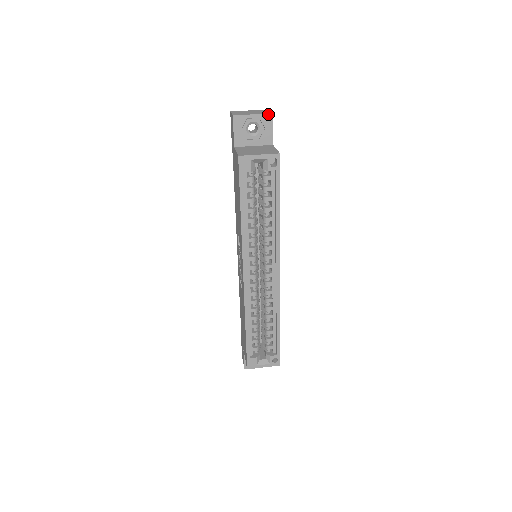
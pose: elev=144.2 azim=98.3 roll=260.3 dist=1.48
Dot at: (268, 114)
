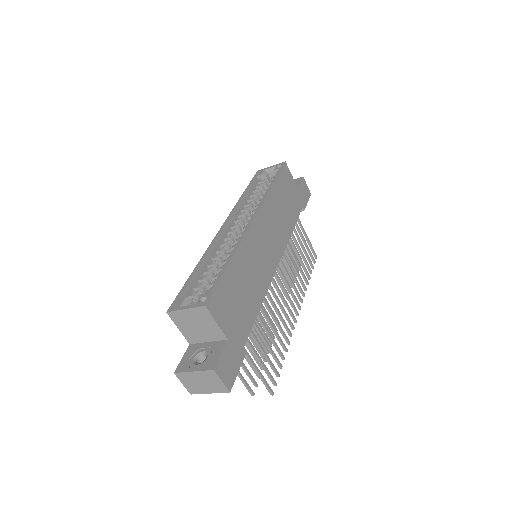
Dot at: (300, 178)
